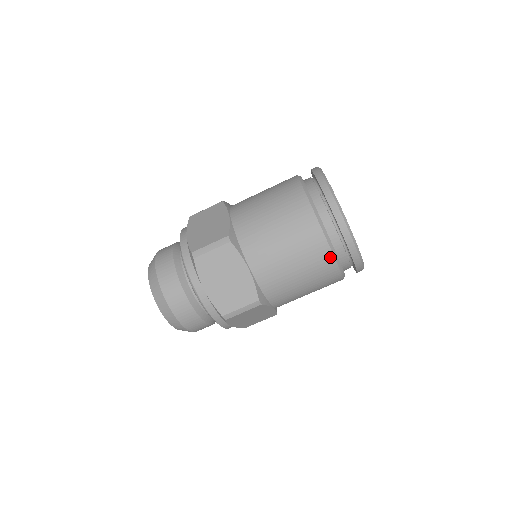
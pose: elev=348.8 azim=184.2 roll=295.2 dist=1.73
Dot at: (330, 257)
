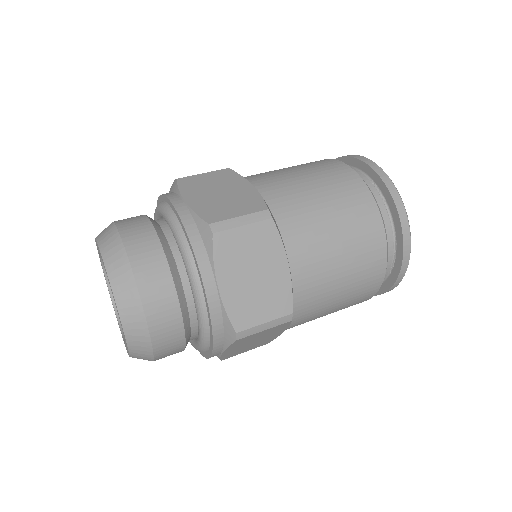
Dot at: (383, 265)
